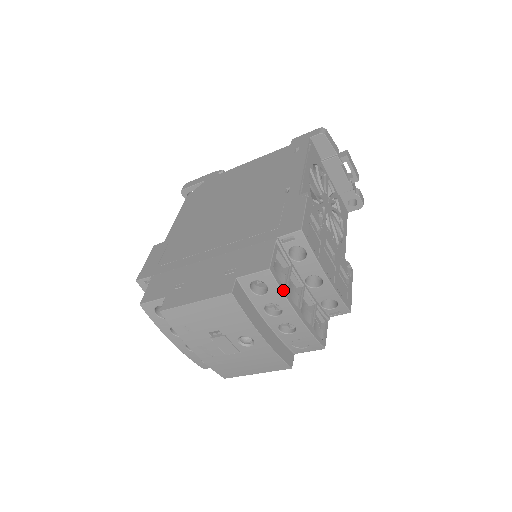
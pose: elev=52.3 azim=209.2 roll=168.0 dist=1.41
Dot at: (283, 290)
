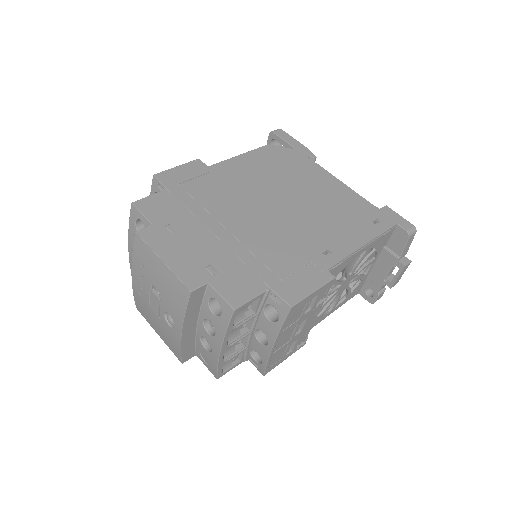
Dot at: (229, 329)
